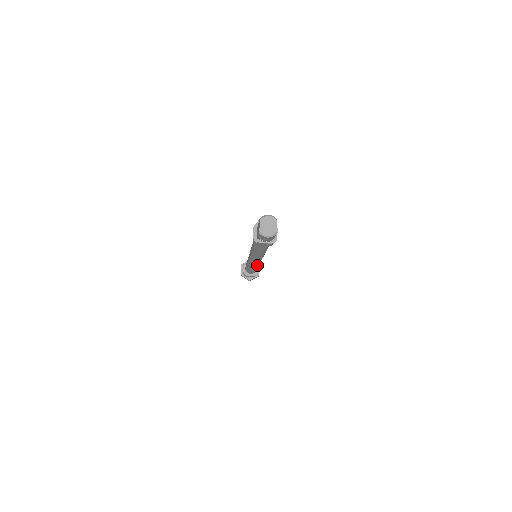
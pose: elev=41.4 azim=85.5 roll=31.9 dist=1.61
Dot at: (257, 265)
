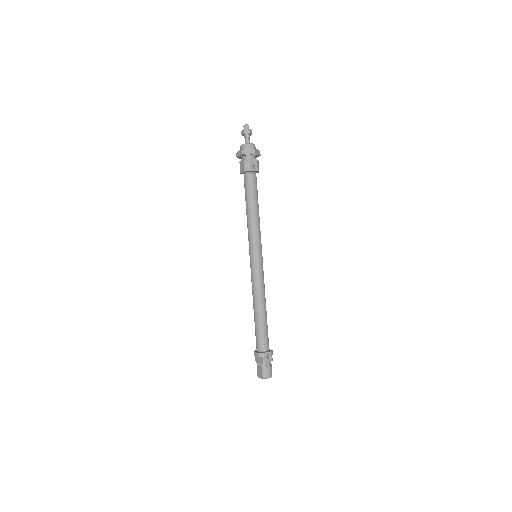
Dot at: occluded
